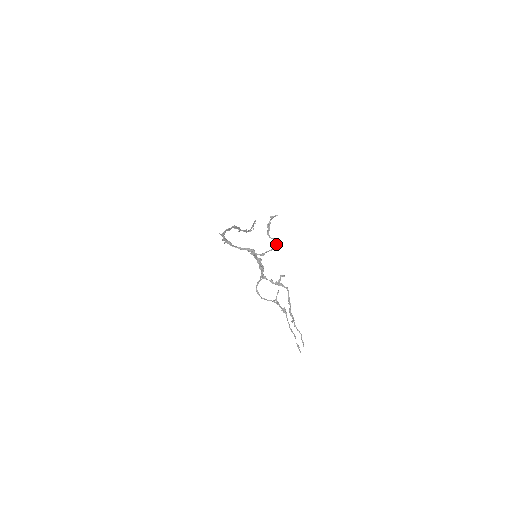
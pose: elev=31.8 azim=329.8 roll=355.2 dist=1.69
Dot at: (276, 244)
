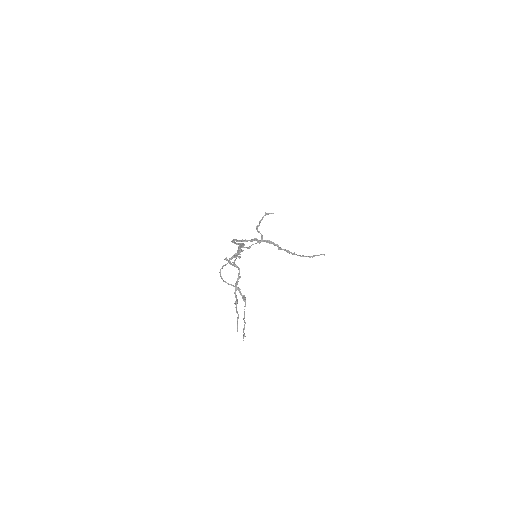
Dot at: (261, 237)
